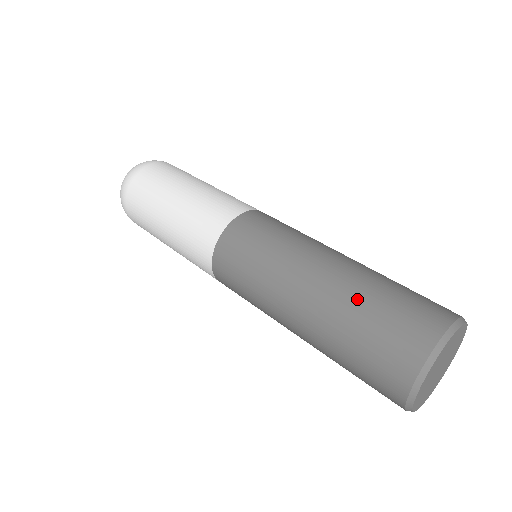
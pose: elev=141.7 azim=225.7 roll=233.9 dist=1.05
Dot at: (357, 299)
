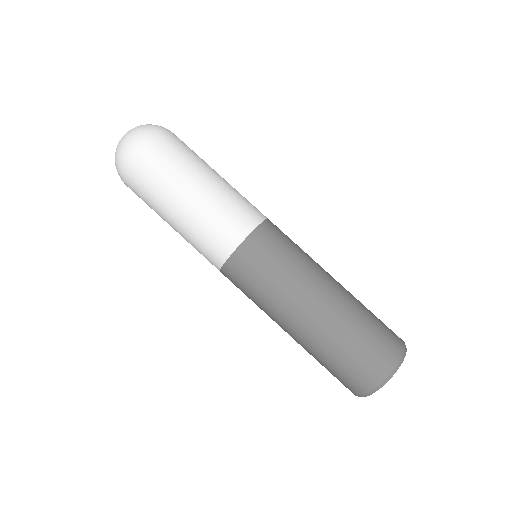
Dot at: (314, 357)
